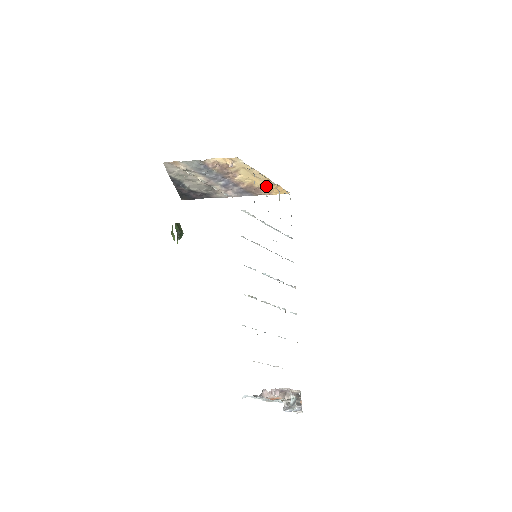
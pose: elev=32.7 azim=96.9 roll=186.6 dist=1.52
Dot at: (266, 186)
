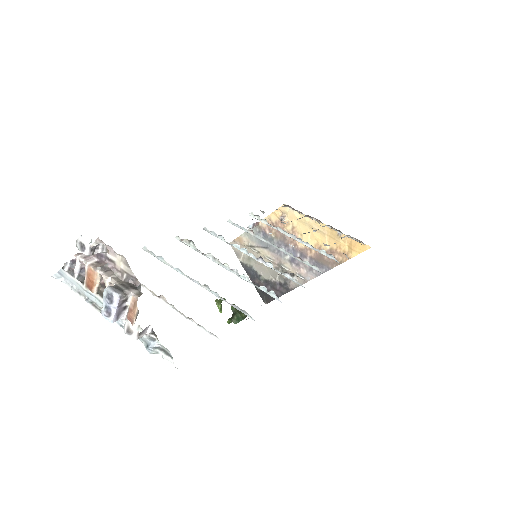
Dot at: (335, 244)
